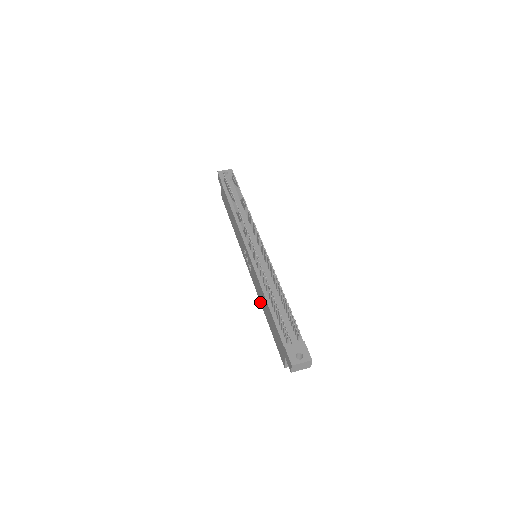
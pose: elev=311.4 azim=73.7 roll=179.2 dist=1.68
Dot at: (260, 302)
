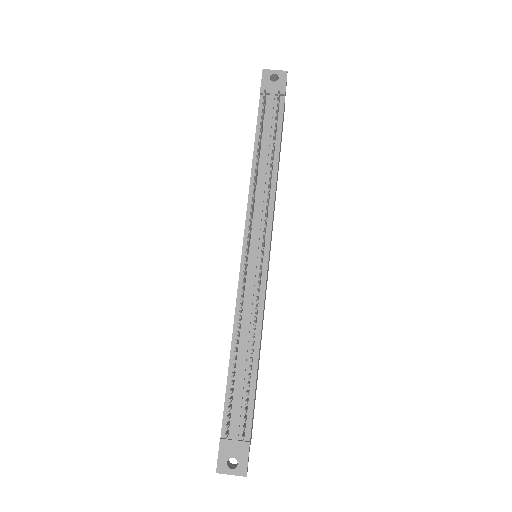
Dot at: occluded
